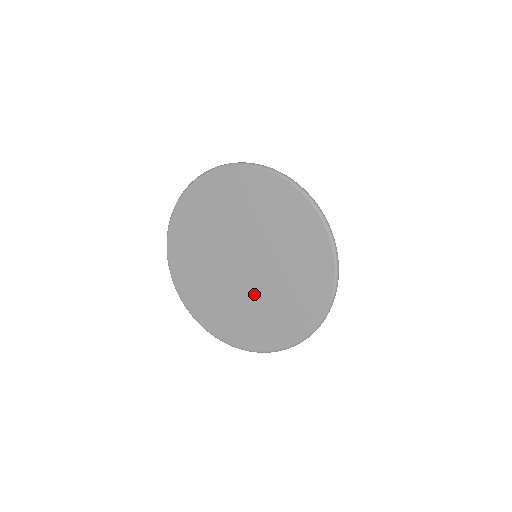
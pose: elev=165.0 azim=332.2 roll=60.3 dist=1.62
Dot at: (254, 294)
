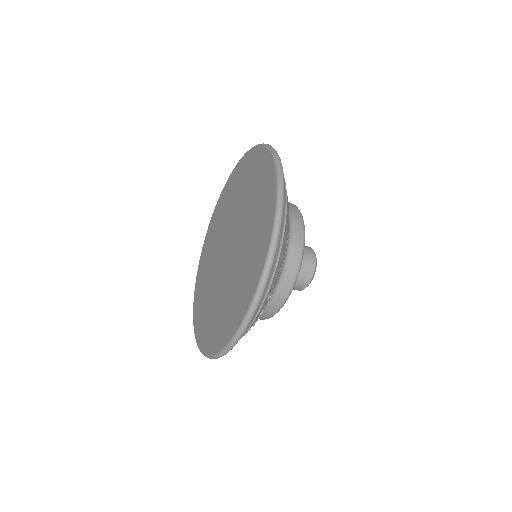
Dot at: (223, 284)
